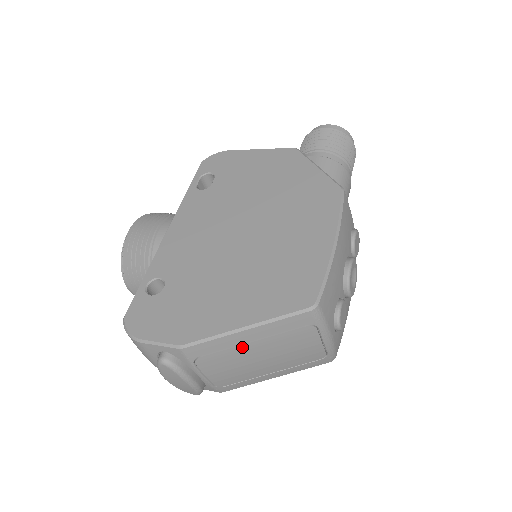
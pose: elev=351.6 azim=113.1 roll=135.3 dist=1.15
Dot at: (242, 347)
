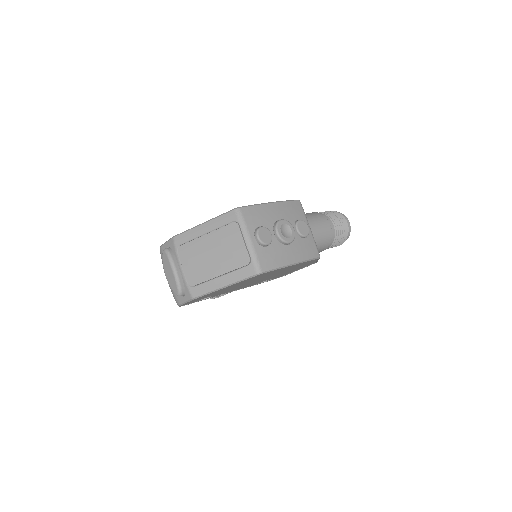
Dot at: (201, 239)
